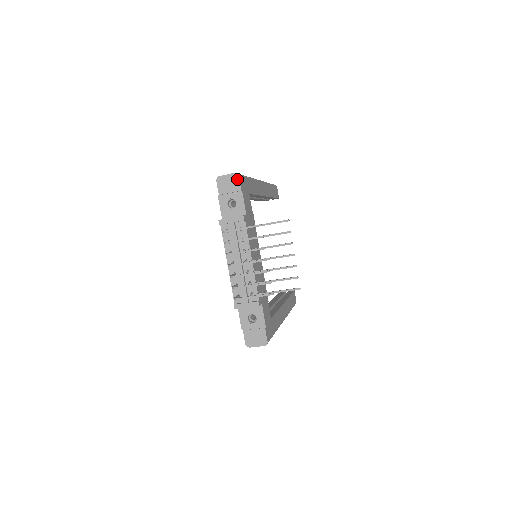
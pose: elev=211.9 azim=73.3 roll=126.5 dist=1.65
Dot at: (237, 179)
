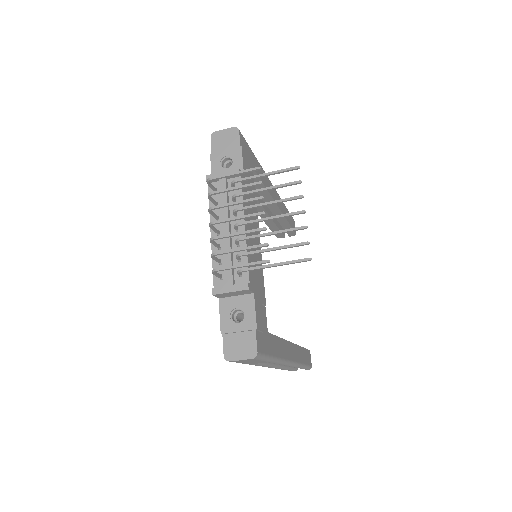
Dot at: (237, 133)
